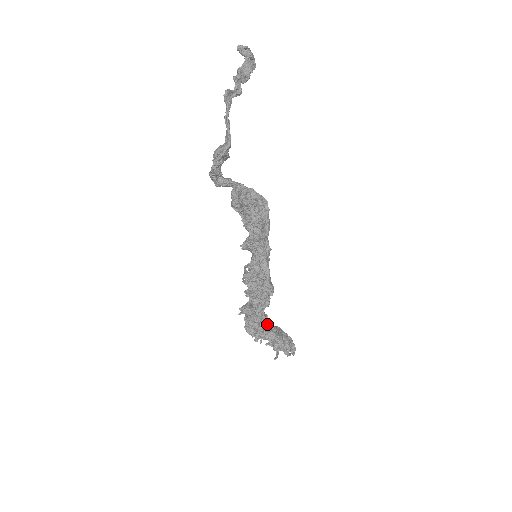
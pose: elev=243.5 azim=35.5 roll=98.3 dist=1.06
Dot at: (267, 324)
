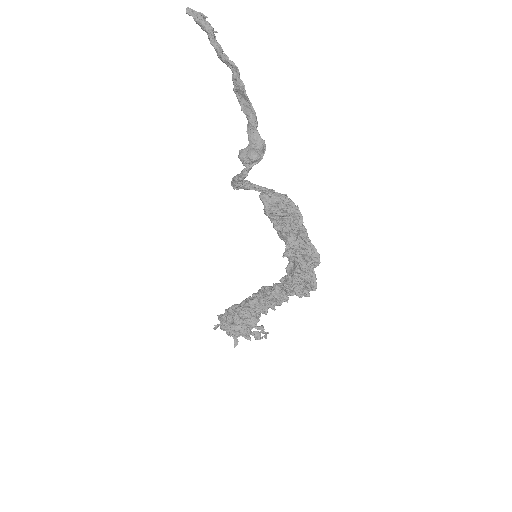
Dot at: occluded
